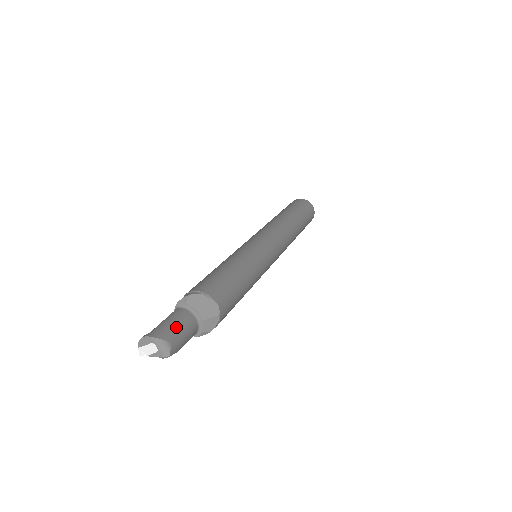
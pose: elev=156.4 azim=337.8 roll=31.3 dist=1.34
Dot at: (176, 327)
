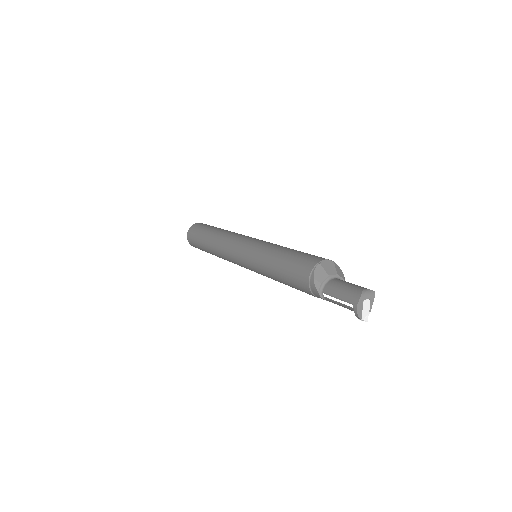
Dot at: (347, 287)
